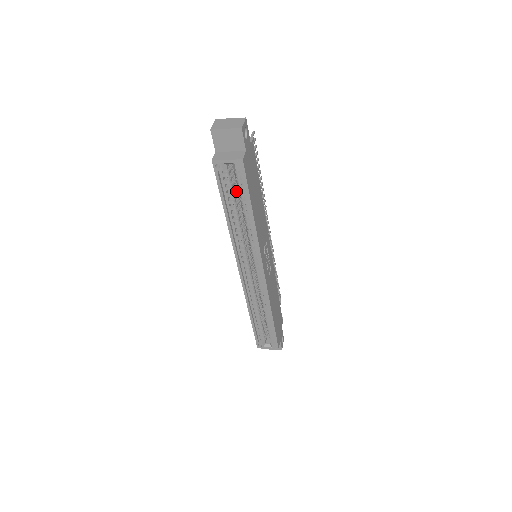
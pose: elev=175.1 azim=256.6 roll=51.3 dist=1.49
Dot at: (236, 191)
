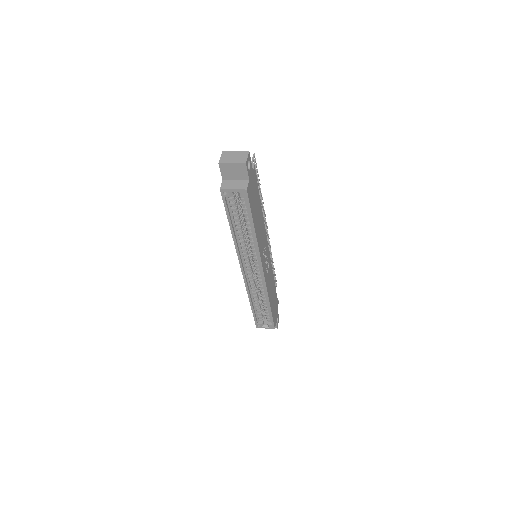
Dot at: (240, 209)
